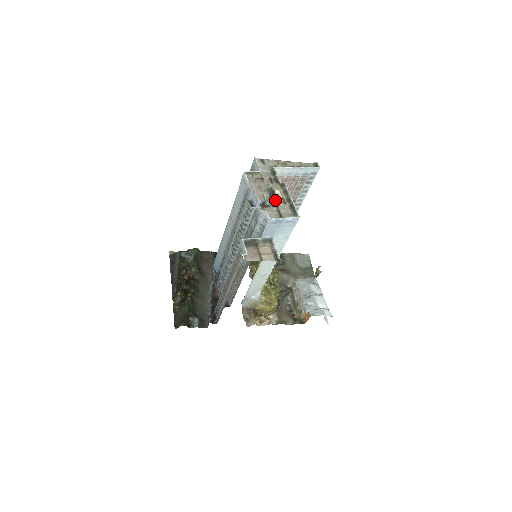
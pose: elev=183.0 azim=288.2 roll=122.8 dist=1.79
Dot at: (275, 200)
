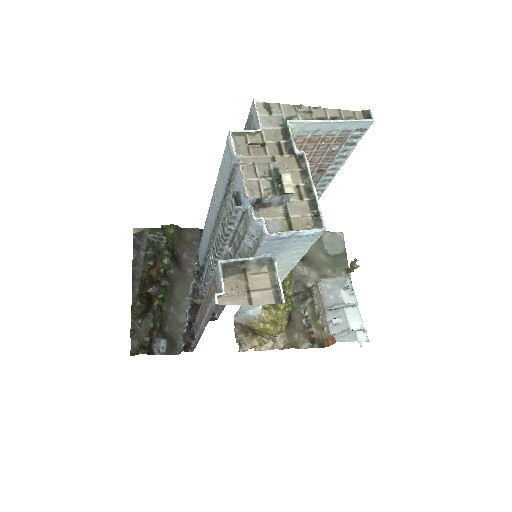
Dot at: (281, 195)
